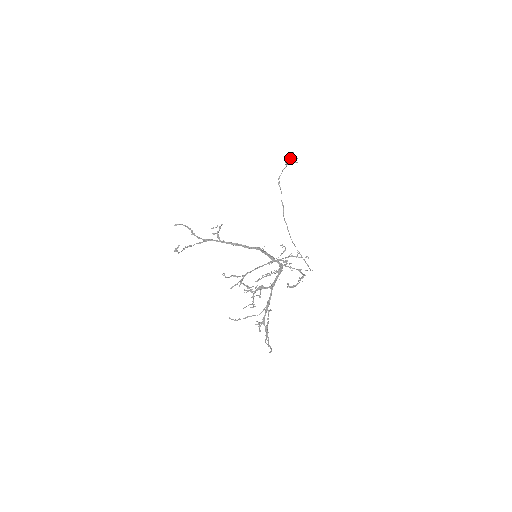
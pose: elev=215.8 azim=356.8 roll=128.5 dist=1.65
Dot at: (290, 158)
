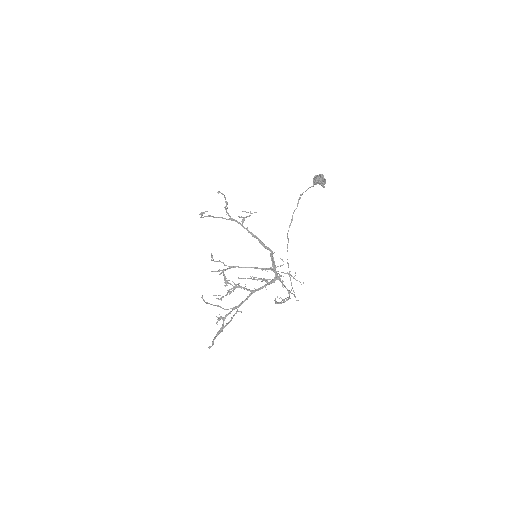
Dot at: (318, 179)
